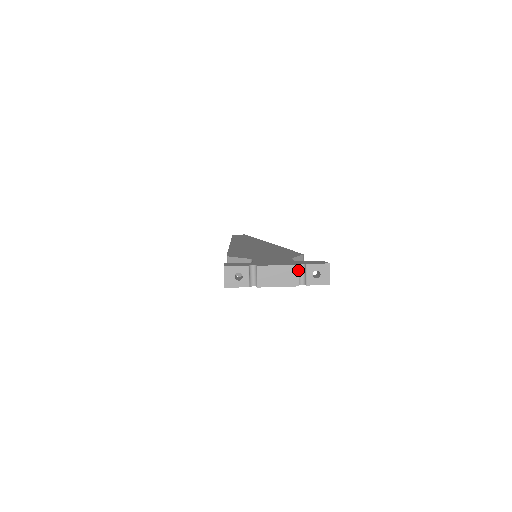
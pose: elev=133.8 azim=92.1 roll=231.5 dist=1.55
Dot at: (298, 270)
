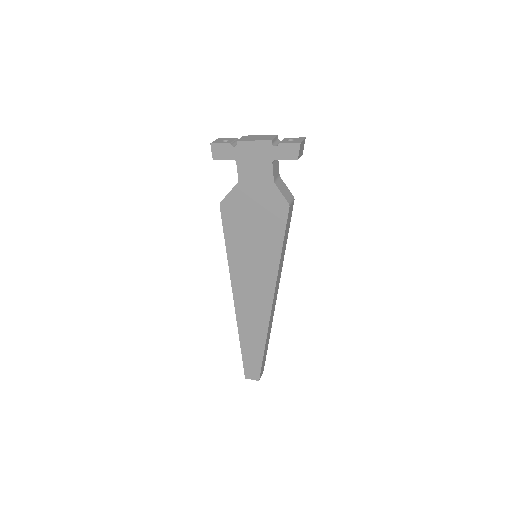
Dot at: (276, 136)
